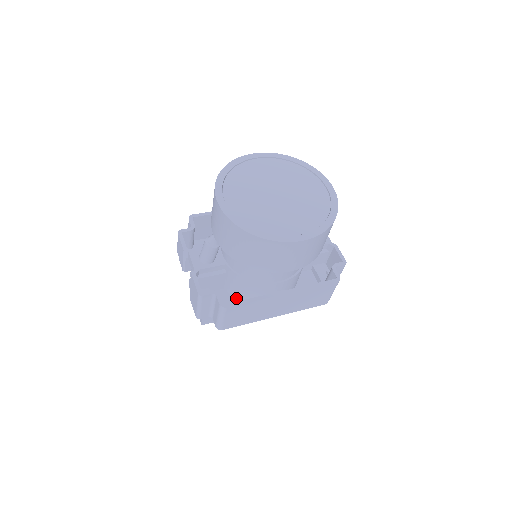
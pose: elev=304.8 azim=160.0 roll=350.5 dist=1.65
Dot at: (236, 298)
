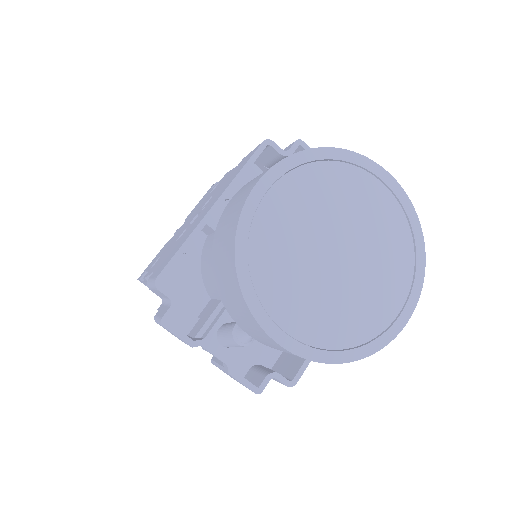
Dot at: occluded
